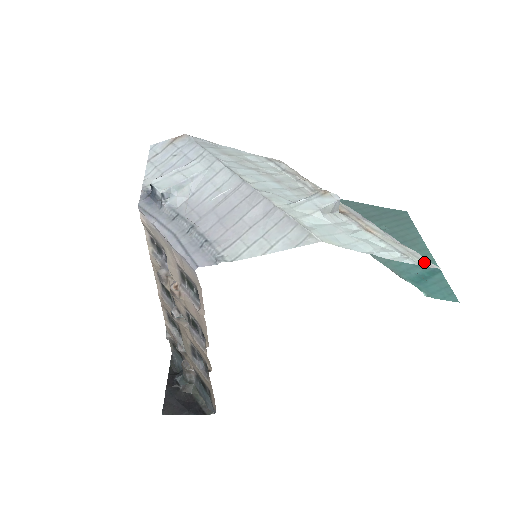
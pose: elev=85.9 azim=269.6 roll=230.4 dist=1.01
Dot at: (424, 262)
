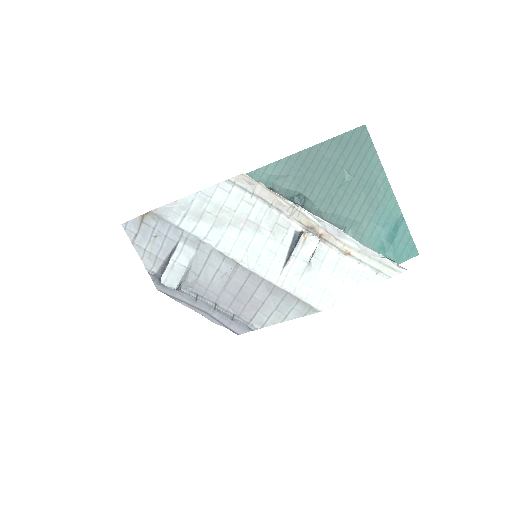
Dot at: (393, 270)
